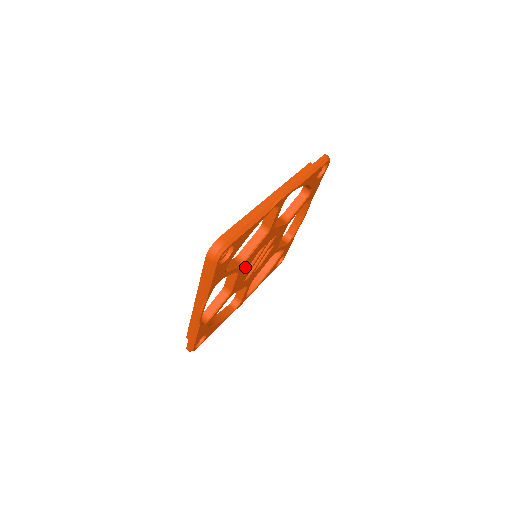
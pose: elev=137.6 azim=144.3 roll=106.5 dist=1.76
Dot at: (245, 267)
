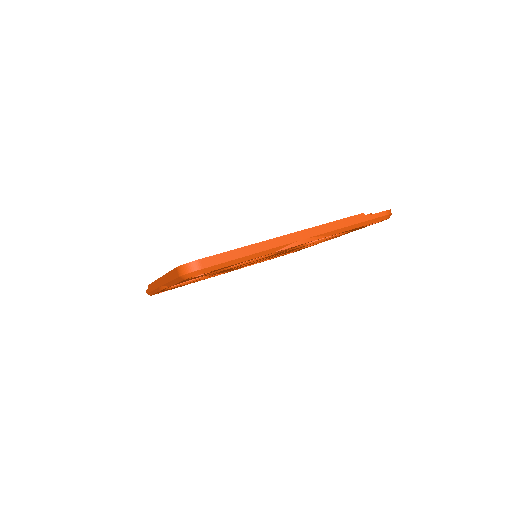
Dot at: occluded
